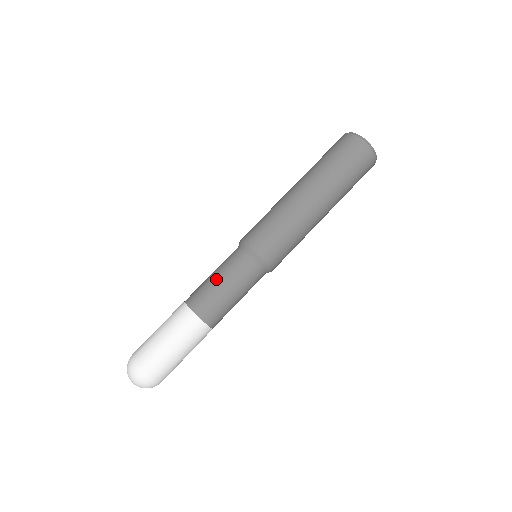
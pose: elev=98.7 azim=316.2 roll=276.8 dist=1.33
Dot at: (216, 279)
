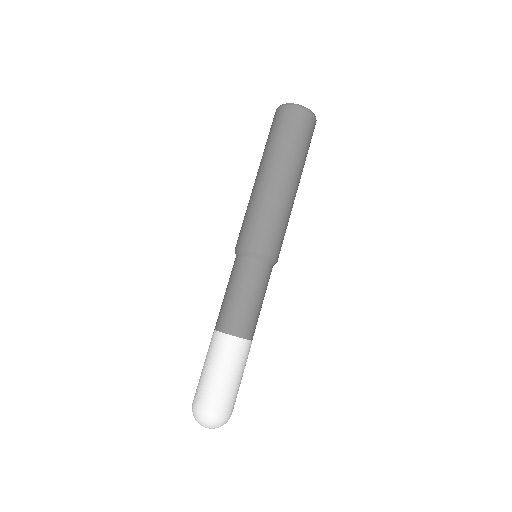
Dot at: (235, 295)
